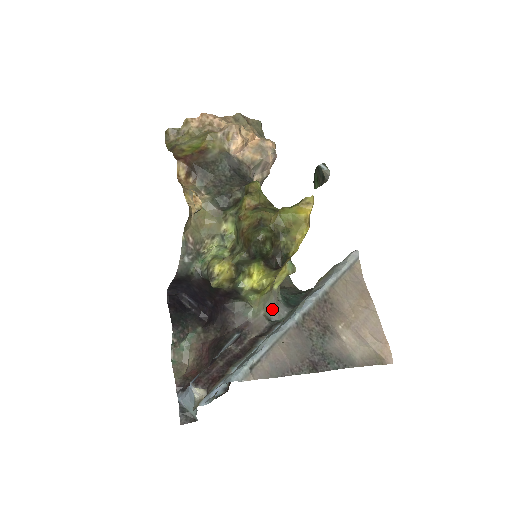
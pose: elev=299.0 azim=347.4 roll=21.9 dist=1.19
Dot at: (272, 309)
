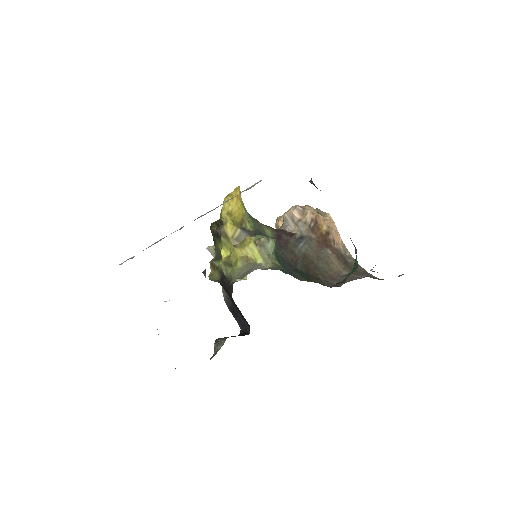
Dot at: occluded
